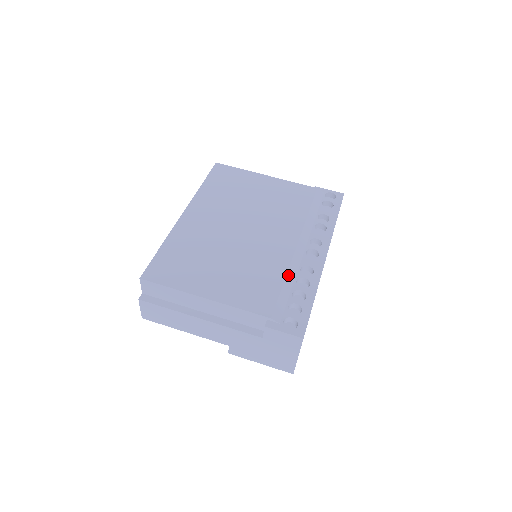
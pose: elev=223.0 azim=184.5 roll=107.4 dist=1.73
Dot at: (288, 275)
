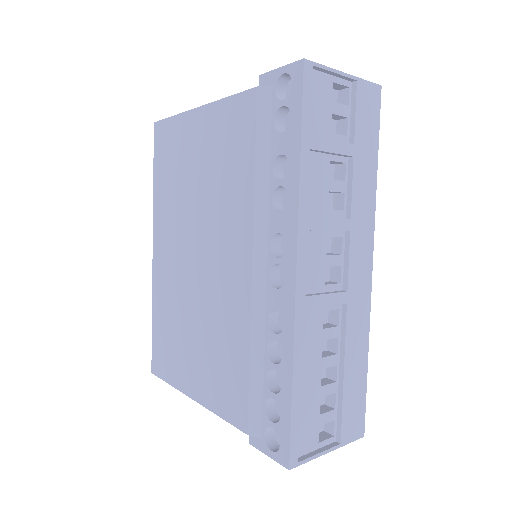
Dot at: (252, 343)
